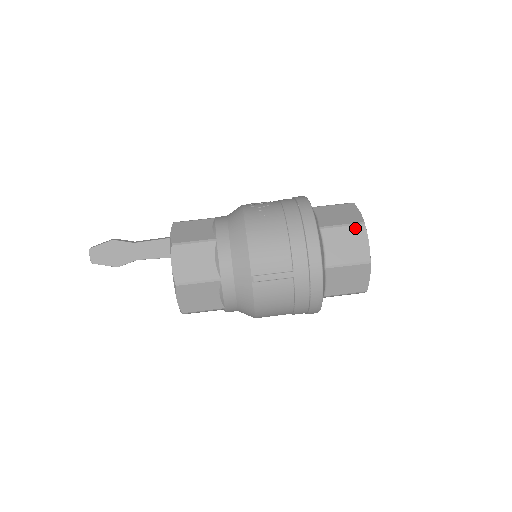
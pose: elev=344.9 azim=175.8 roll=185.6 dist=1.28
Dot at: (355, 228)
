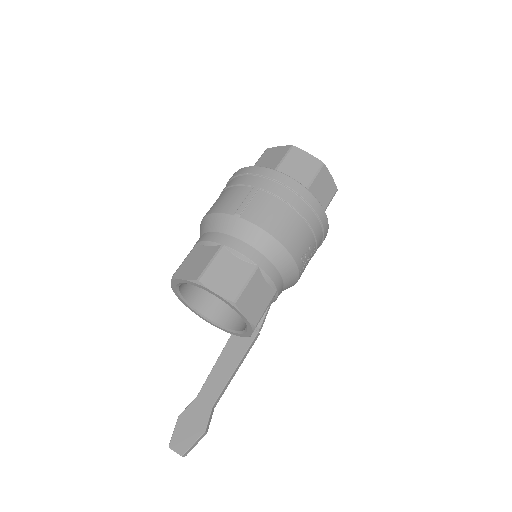
Dot at: (264, 154)
